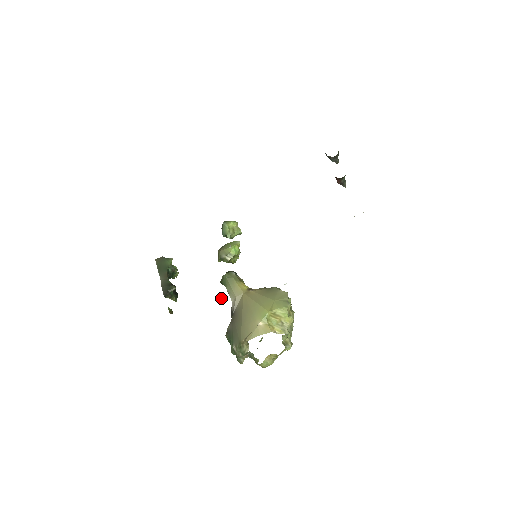
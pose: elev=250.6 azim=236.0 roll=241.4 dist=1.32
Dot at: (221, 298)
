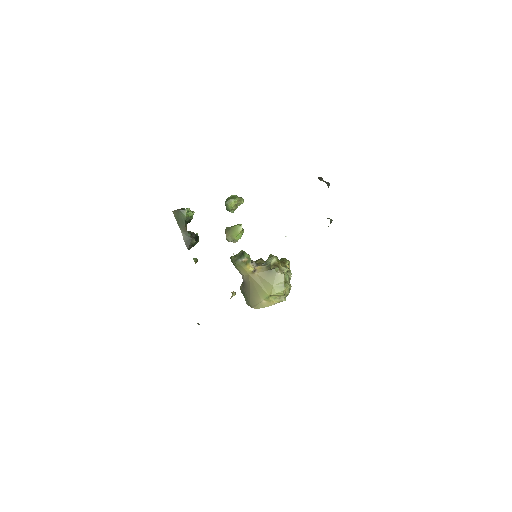
Dot at: (232, 296)
